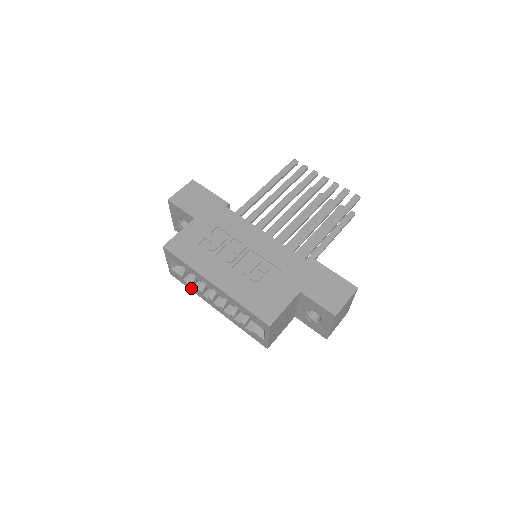
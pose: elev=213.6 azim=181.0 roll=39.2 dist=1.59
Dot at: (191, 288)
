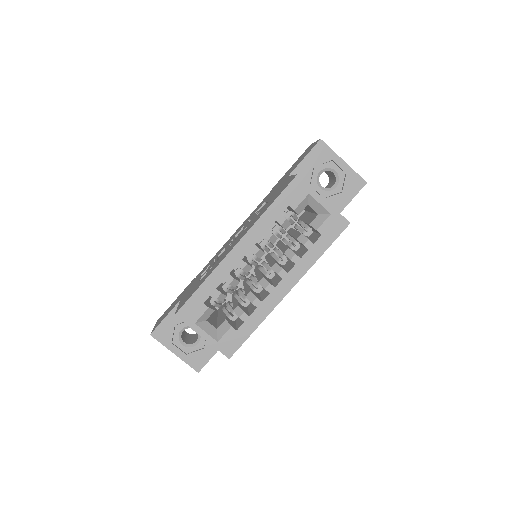
Dot at: (252, 323)
